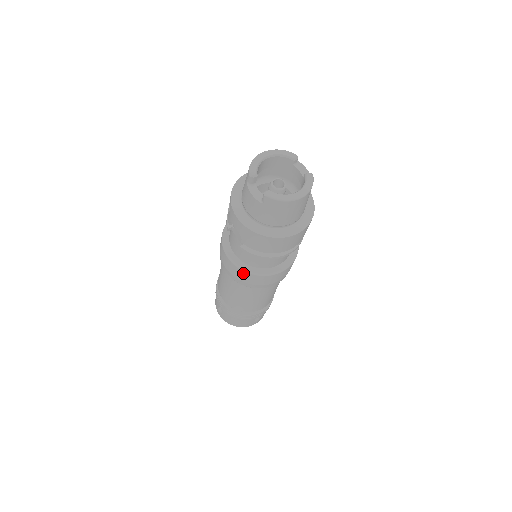
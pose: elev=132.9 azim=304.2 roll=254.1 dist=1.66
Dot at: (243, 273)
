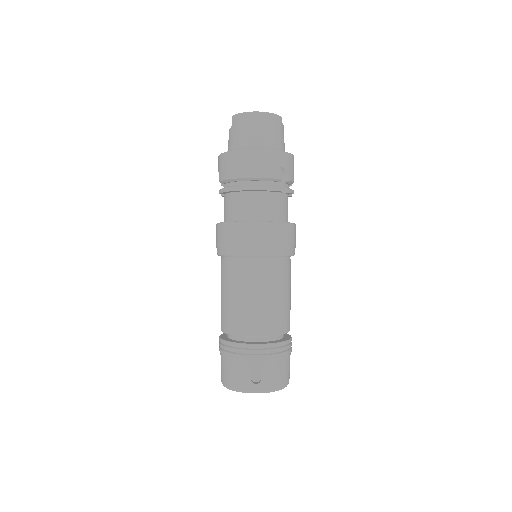
Dot at: (221, 228)
